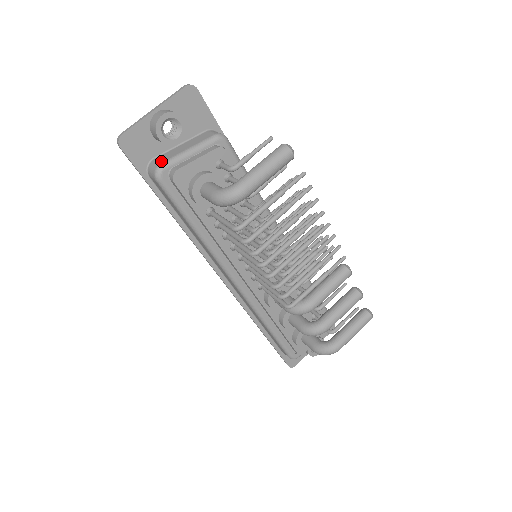
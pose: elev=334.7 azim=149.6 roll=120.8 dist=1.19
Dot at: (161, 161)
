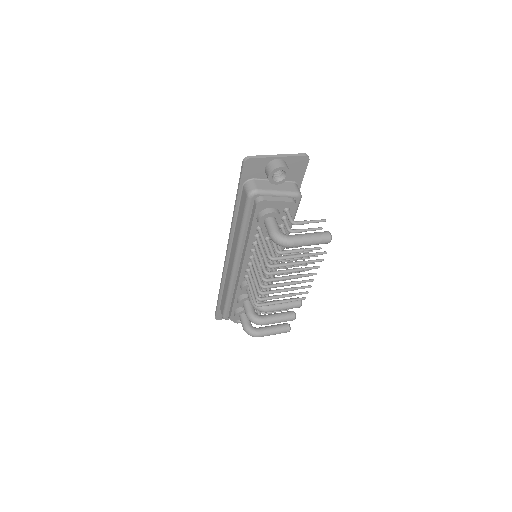
Dot at: (259, 187)
